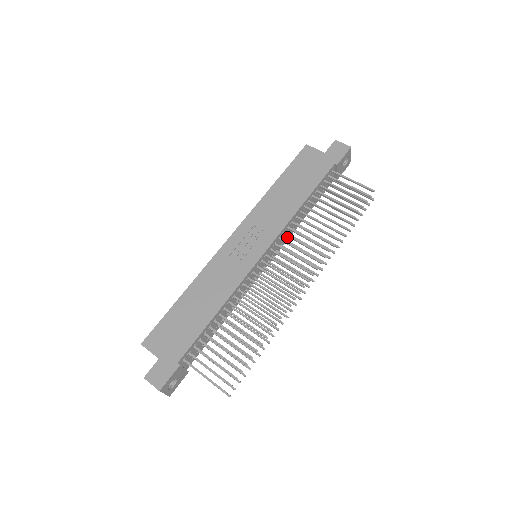
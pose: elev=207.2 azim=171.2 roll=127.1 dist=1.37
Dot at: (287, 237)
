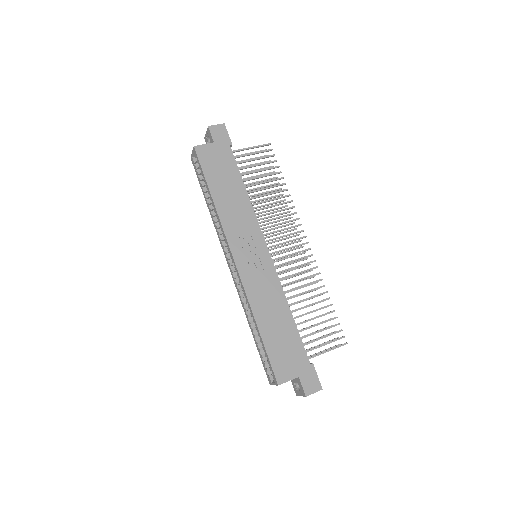
Dot at: occluded
